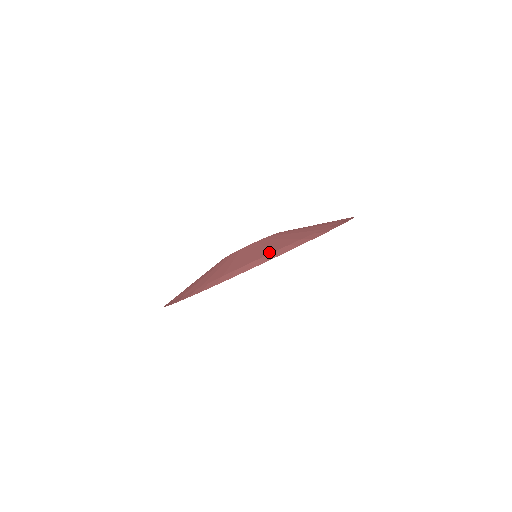
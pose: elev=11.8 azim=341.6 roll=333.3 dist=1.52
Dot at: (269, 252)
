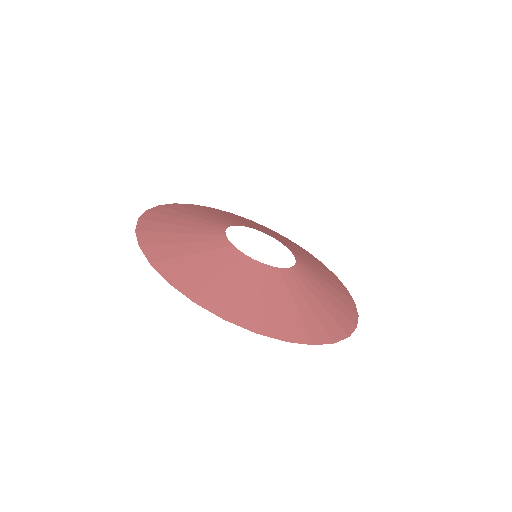
Dot at: (193, 295)
